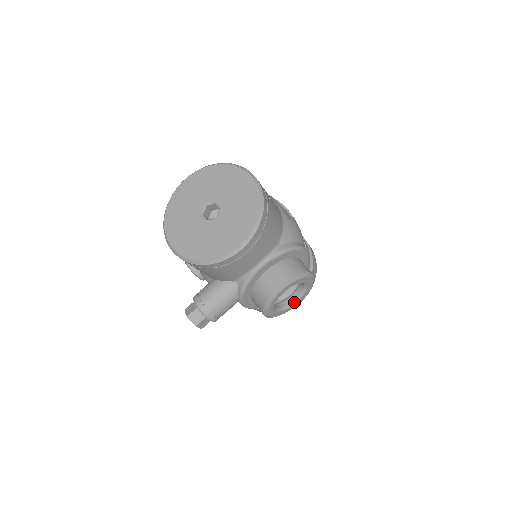
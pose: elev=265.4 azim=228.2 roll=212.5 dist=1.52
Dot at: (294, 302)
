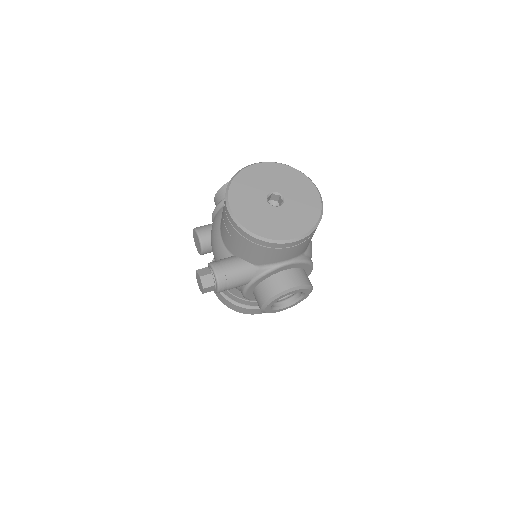
Dot at: (282, 307)
